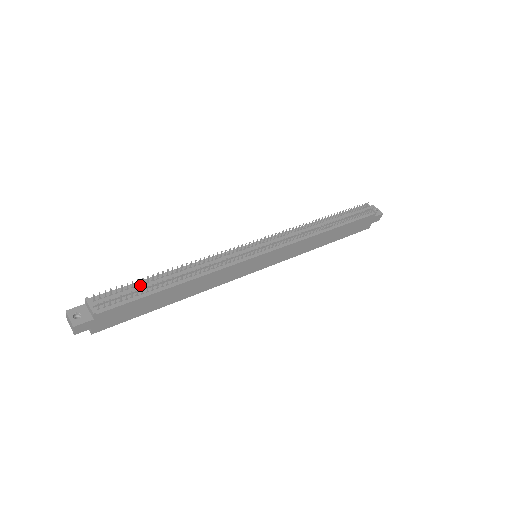
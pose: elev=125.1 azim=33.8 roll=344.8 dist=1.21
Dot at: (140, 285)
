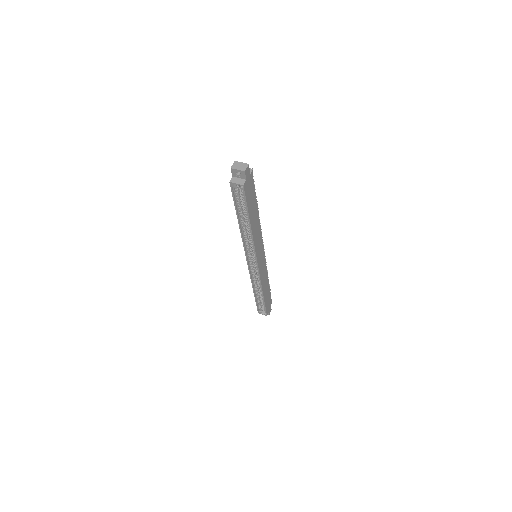
Dot at: occluded
